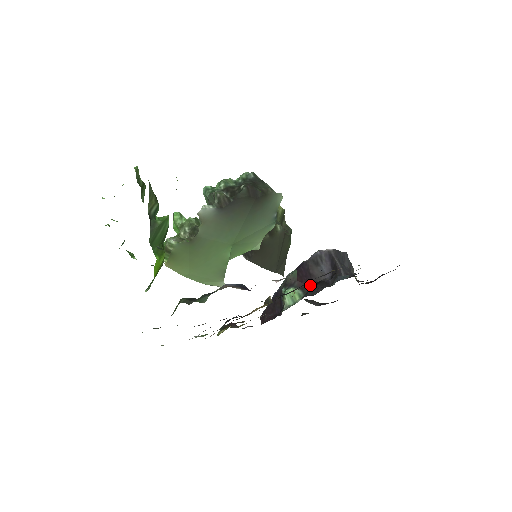
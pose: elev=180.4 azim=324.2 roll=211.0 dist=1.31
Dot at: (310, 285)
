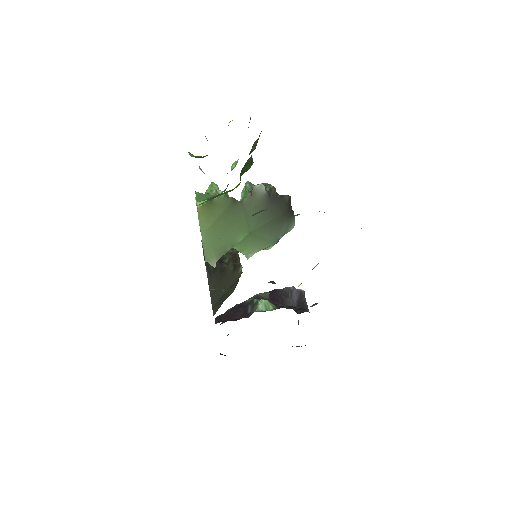
Dot at: (281, 306)
